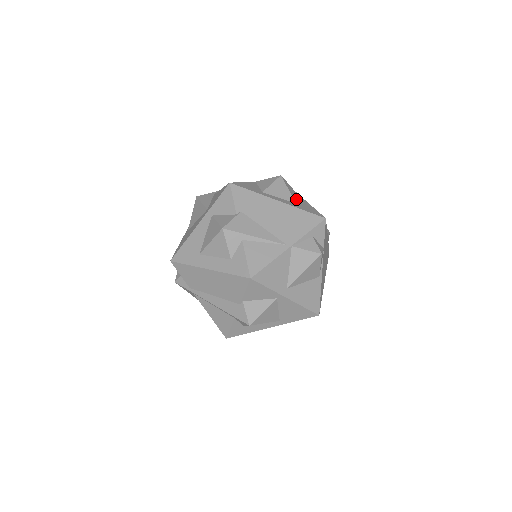
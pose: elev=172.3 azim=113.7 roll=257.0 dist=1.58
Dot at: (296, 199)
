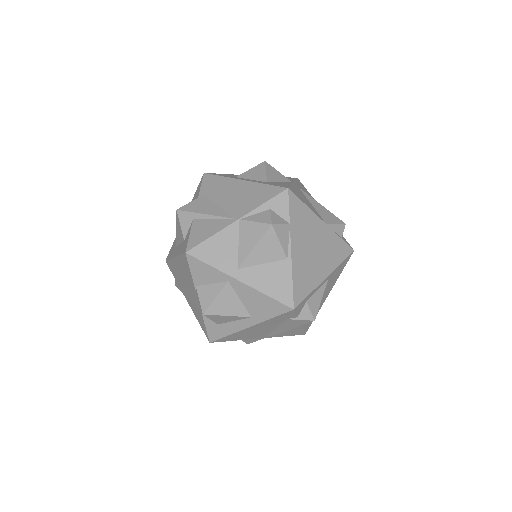
Dot at: (276, 181)
